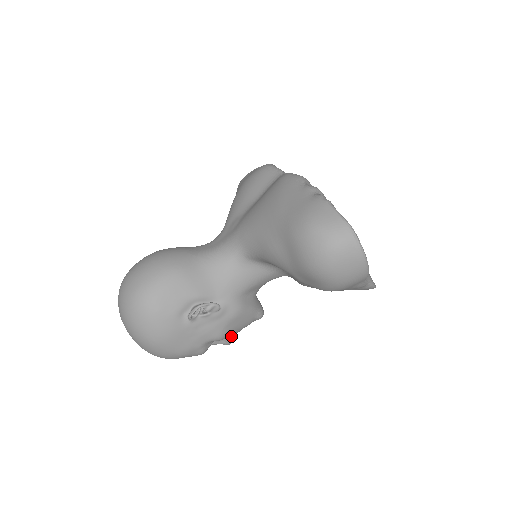
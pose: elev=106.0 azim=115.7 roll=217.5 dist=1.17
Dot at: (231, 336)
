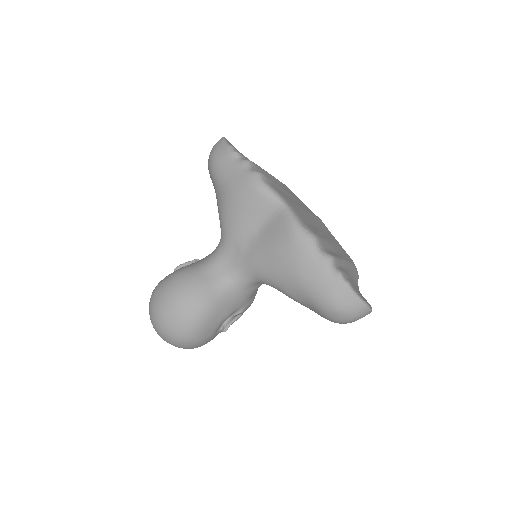
Dot at: occluded
